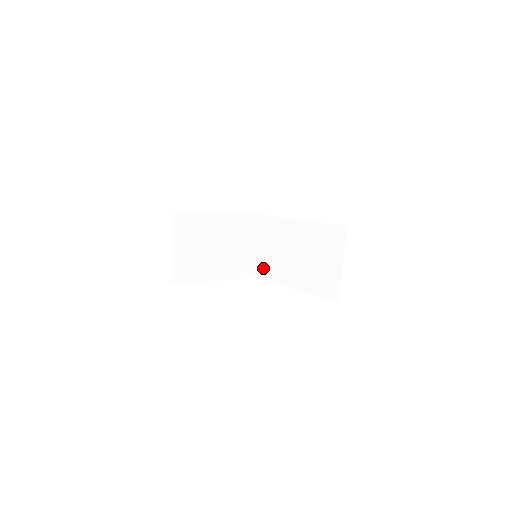
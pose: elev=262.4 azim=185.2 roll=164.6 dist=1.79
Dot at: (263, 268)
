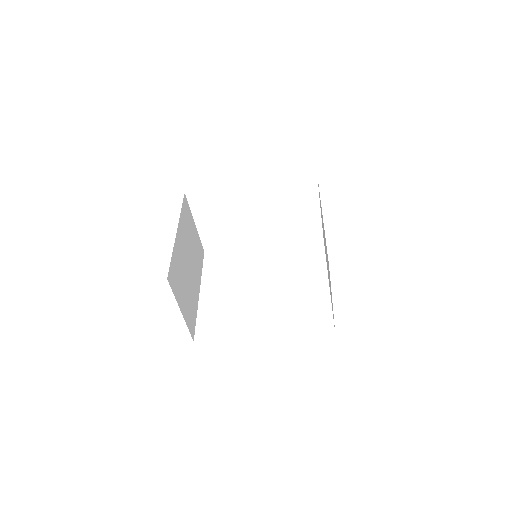
Dot at: (215, 240)
